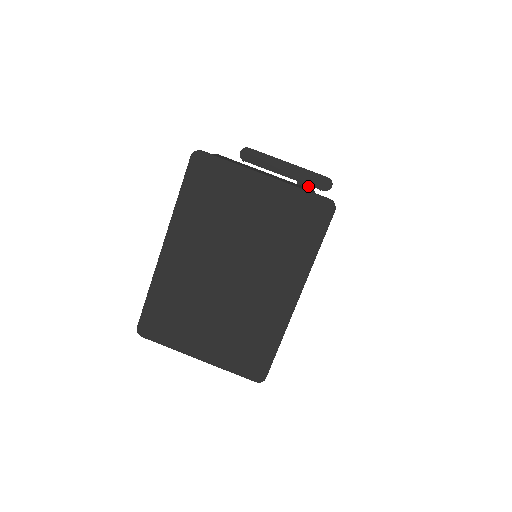
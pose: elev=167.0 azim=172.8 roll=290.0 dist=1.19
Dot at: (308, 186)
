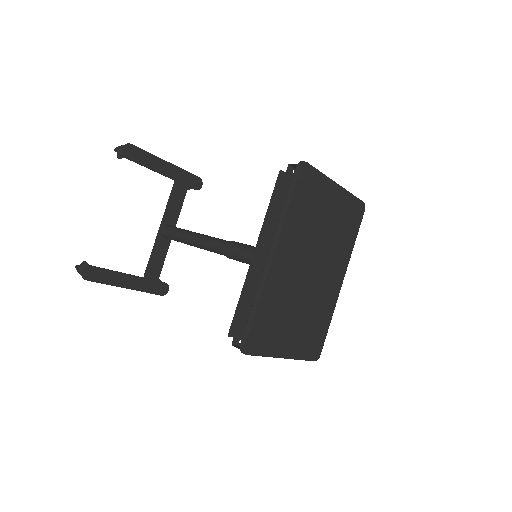
Dot at: (184, 186)
